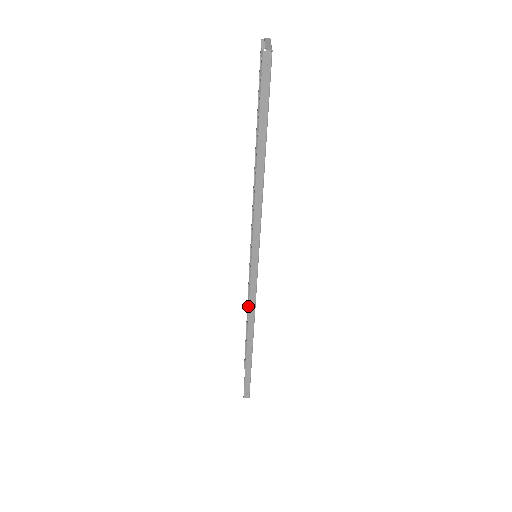
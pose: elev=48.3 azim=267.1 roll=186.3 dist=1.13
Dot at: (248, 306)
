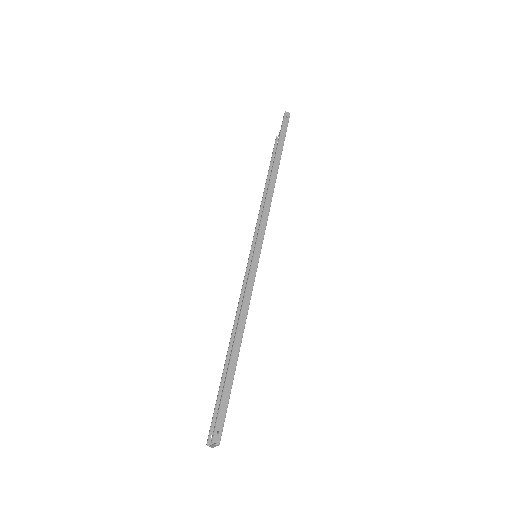
Dot at: (246, 284)
